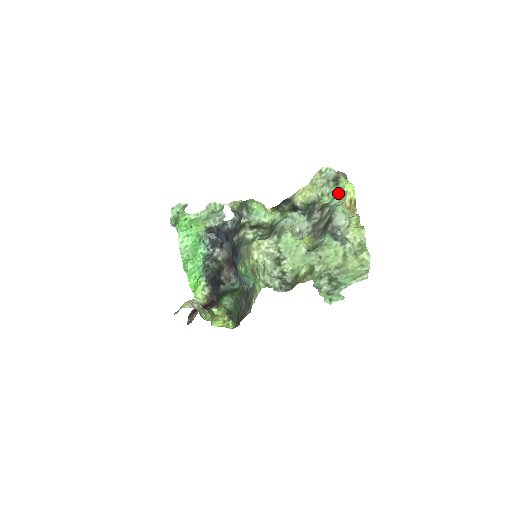
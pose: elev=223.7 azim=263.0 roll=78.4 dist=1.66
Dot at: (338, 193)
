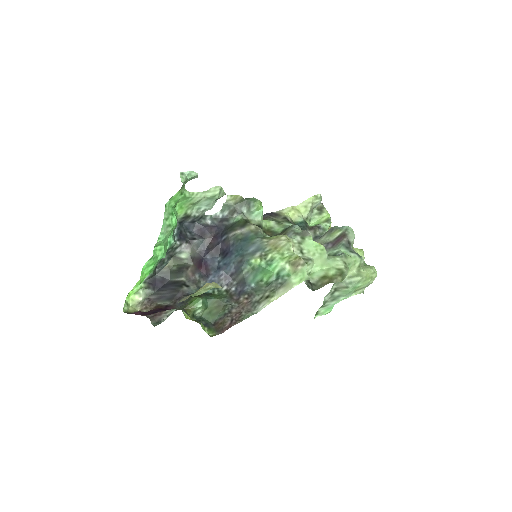
Dot at: (323, 220)
